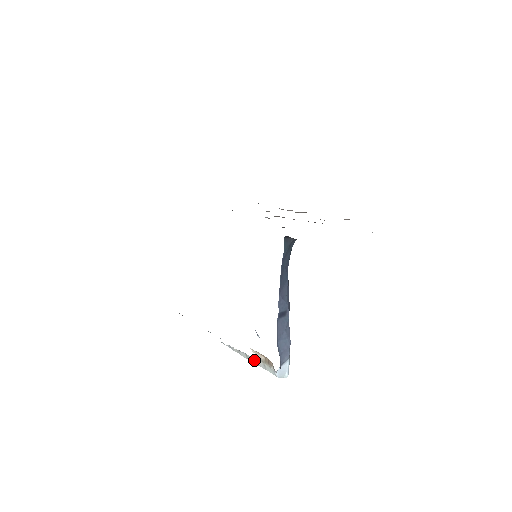
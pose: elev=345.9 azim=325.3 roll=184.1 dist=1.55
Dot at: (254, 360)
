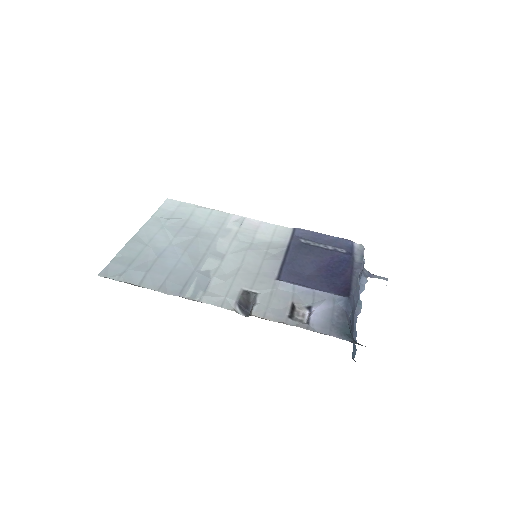
Dot at: occluded
